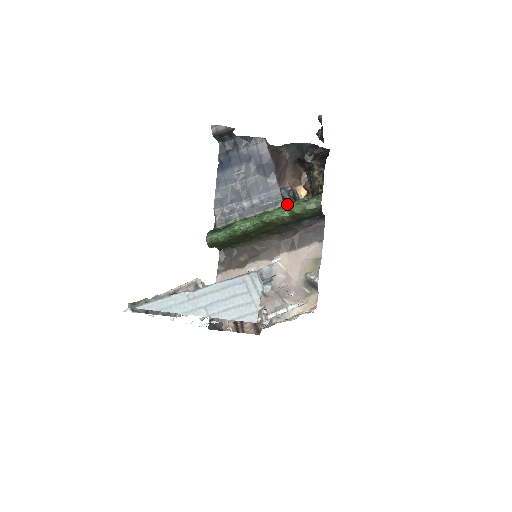
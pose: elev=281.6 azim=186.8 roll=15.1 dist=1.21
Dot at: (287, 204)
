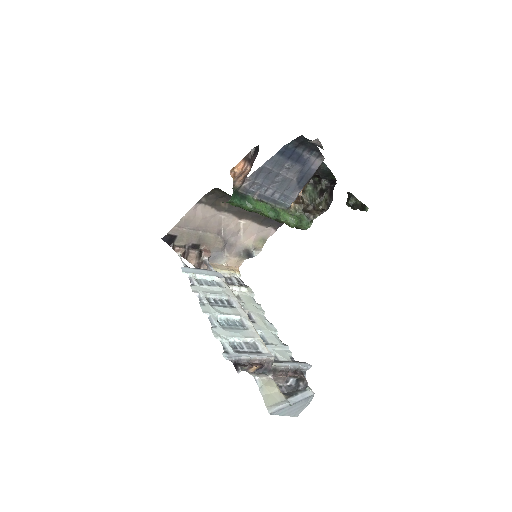
Dot at: (288, 208)
